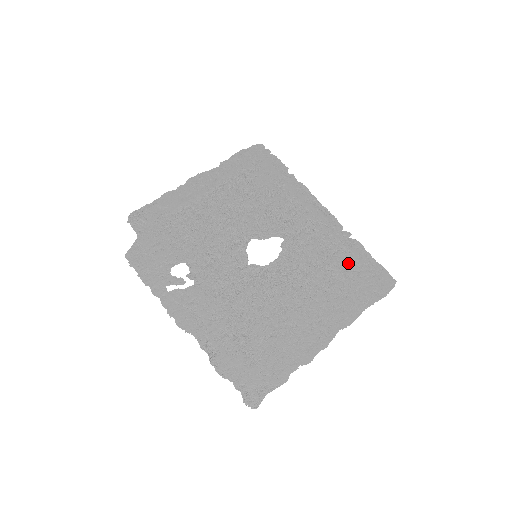
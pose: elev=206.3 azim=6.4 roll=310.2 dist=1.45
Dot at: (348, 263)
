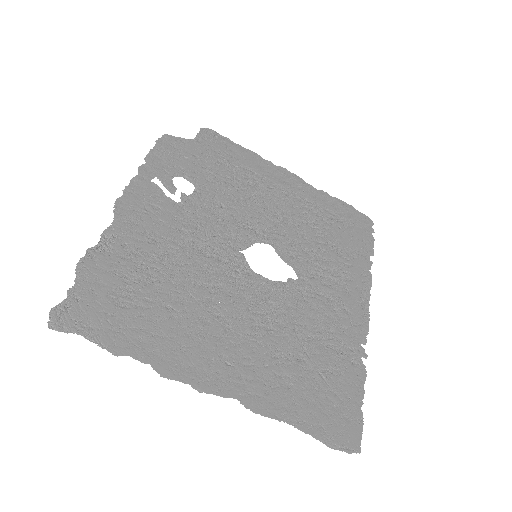
Dot at: (331, 370)
